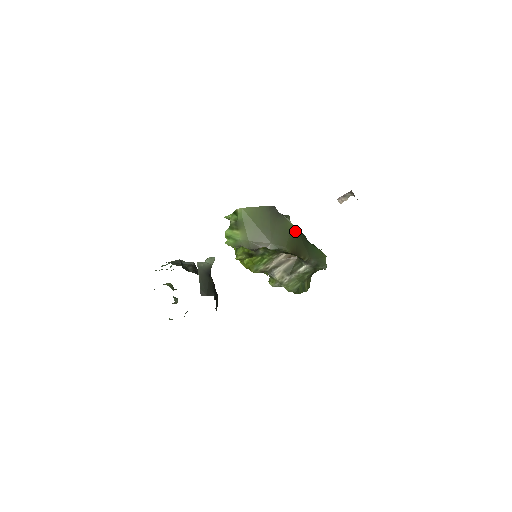
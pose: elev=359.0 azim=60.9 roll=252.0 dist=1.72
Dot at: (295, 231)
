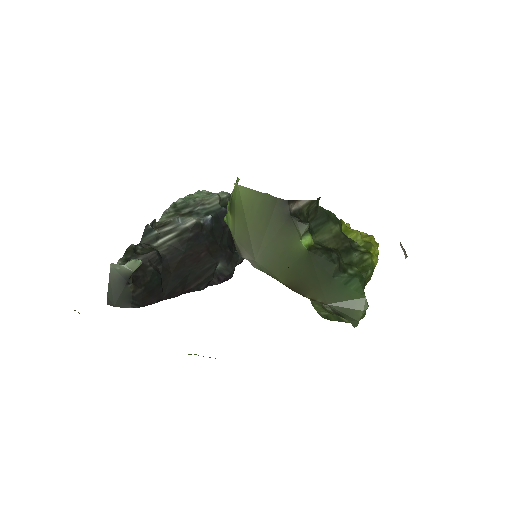
Dot at: (305, 257)
